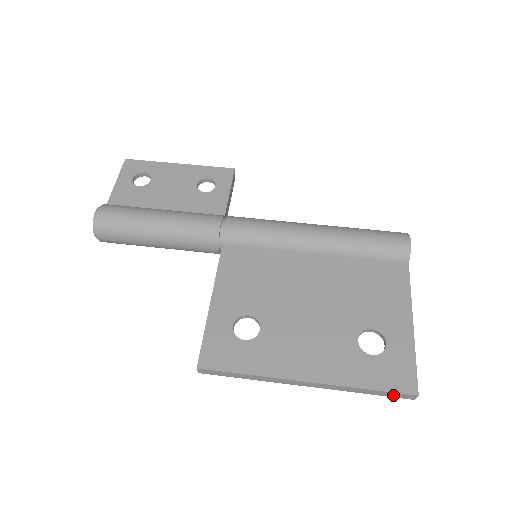
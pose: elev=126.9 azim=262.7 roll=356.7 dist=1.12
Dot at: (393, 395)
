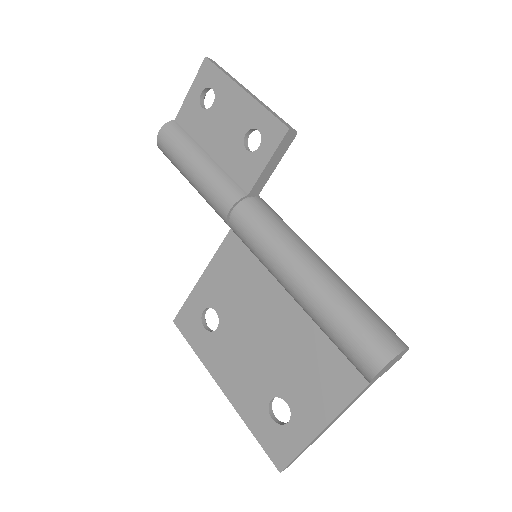
Dot at: occluded
